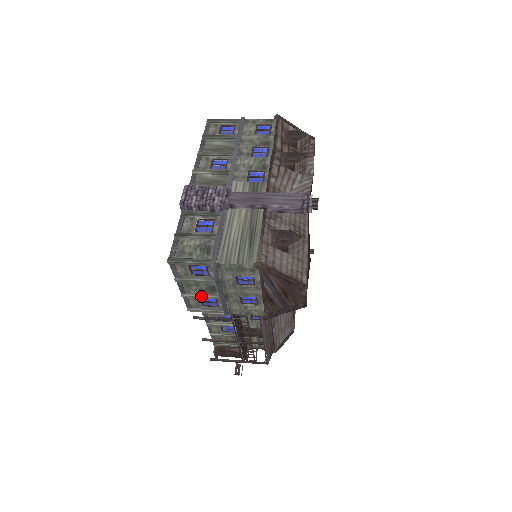
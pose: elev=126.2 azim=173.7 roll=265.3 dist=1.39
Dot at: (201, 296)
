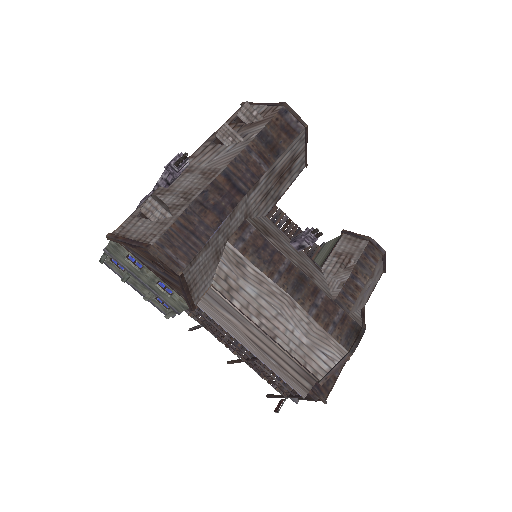
Dot at: (148, 295)
